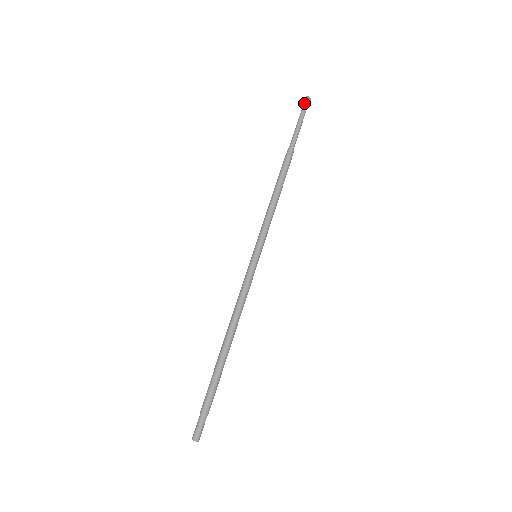
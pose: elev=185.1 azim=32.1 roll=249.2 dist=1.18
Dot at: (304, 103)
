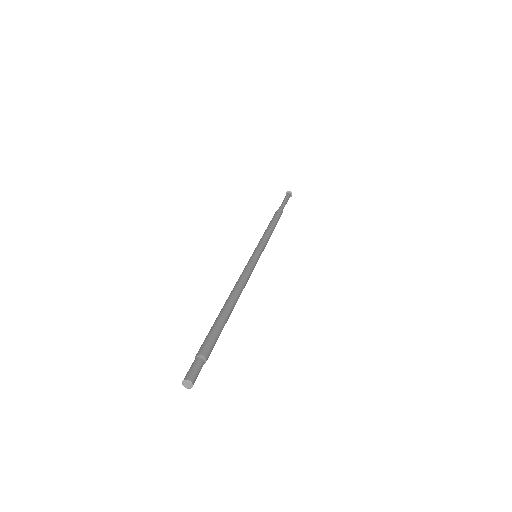
Dot at: (288, 193)
